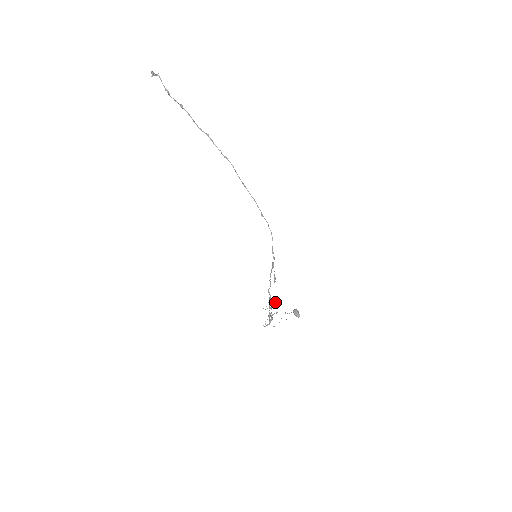
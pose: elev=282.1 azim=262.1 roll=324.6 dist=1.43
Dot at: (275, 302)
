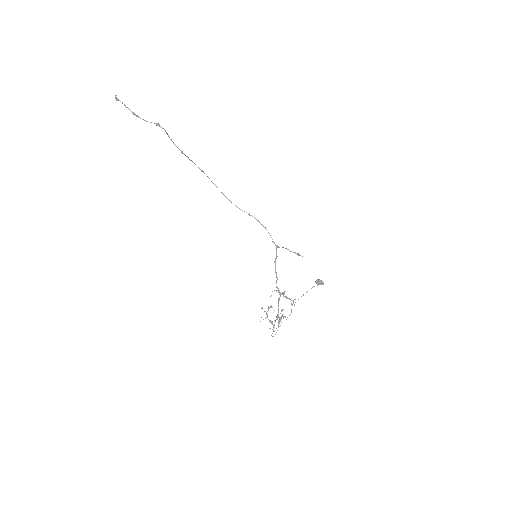
Dot at: (271, 306)
